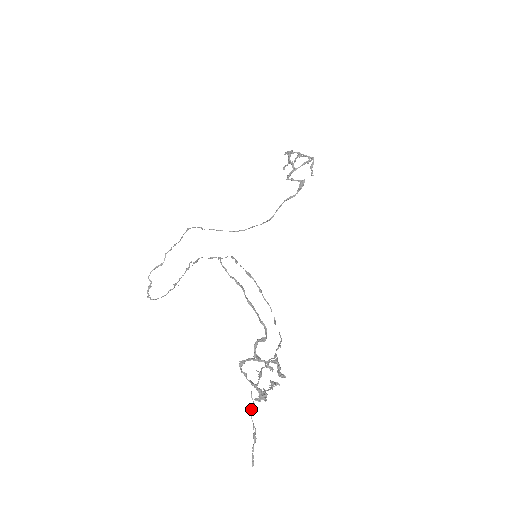
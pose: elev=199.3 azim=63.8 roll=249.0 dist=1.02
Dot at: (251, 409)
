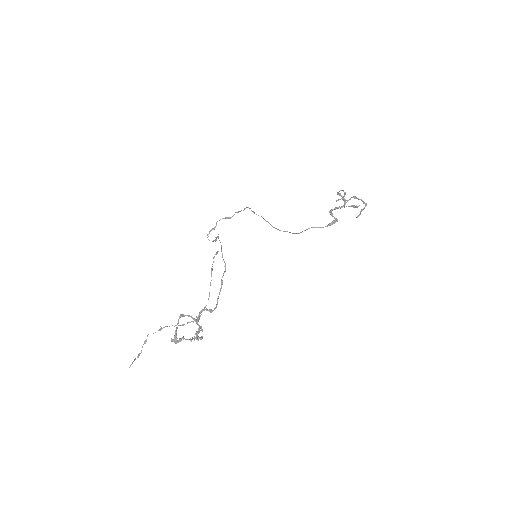
Dot at: (144, 342)
